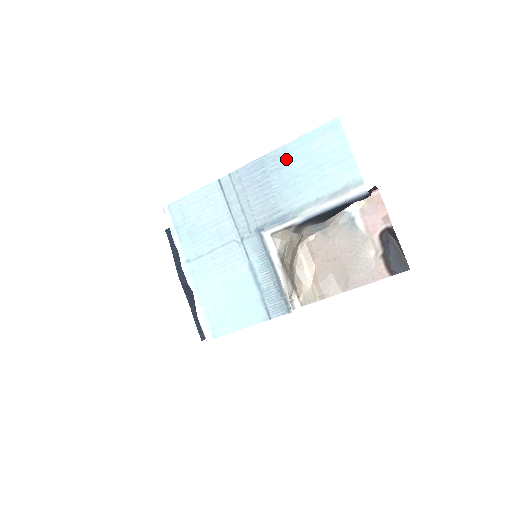
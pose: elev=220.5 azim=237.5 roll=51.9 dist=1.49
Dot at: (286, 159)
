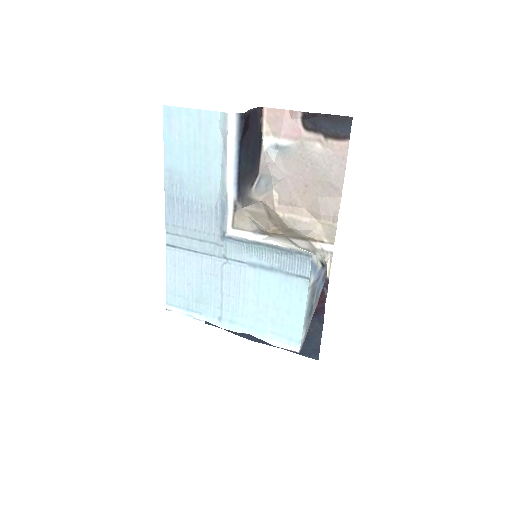
Dot at: (176, 174)
